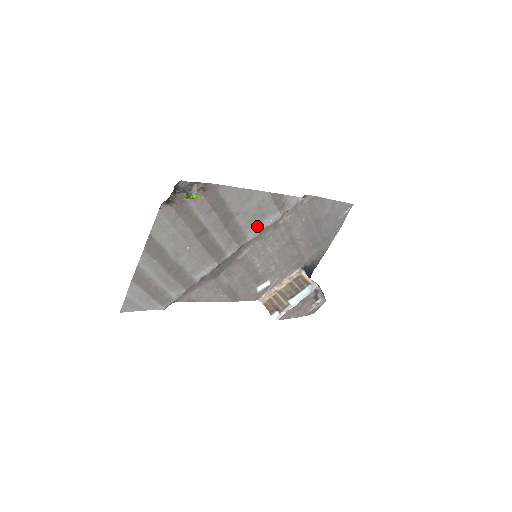
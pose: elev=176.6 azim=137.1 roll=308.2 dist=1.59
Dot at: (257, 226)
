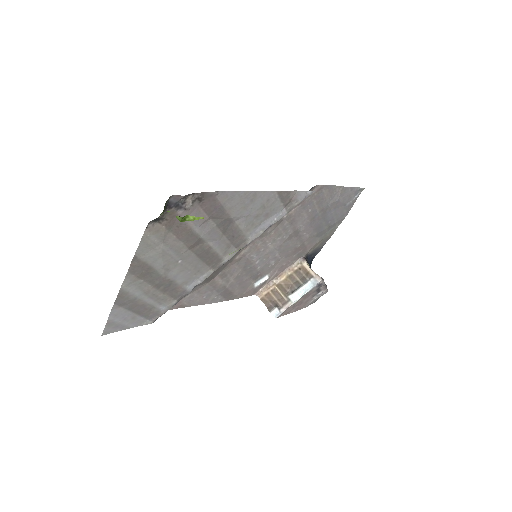
Dot at: (259, 226)
